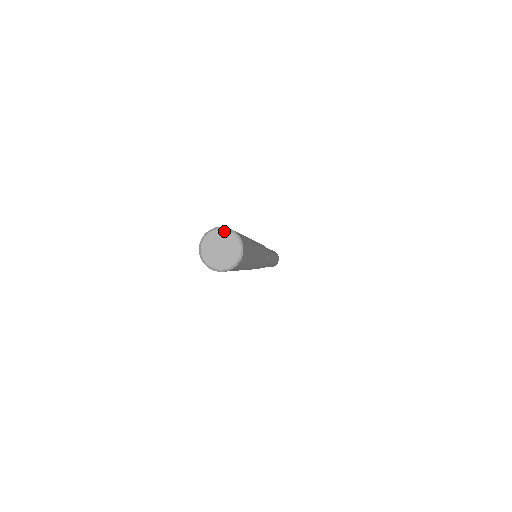
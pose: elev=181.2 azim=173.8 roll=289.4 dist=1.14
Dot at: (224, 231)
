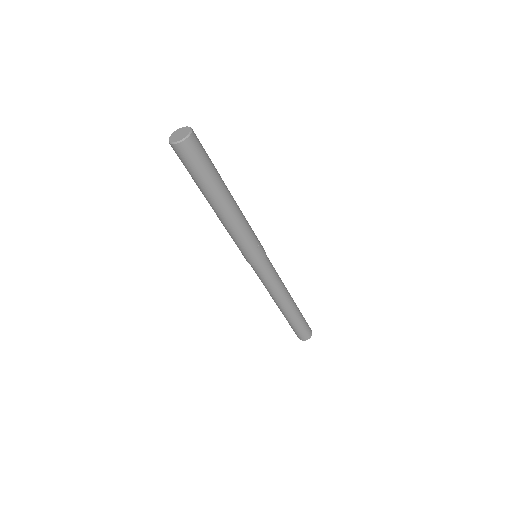
Dot at: (184, 127)
